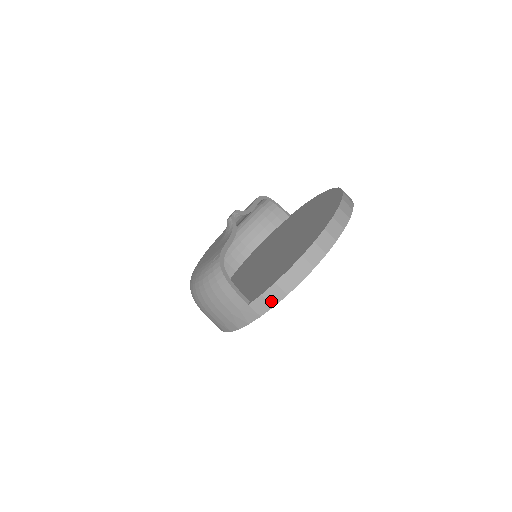
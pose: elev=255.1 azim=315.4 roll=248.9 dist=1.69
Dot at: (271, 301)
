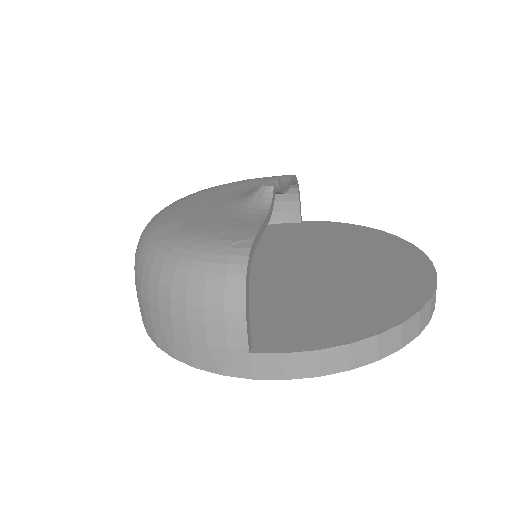
Dot at: (289, 370)
